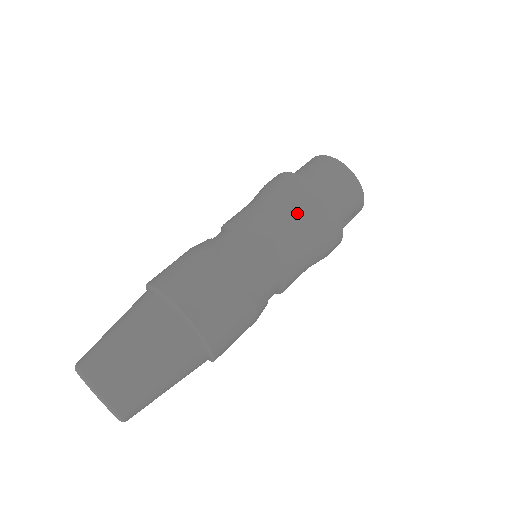
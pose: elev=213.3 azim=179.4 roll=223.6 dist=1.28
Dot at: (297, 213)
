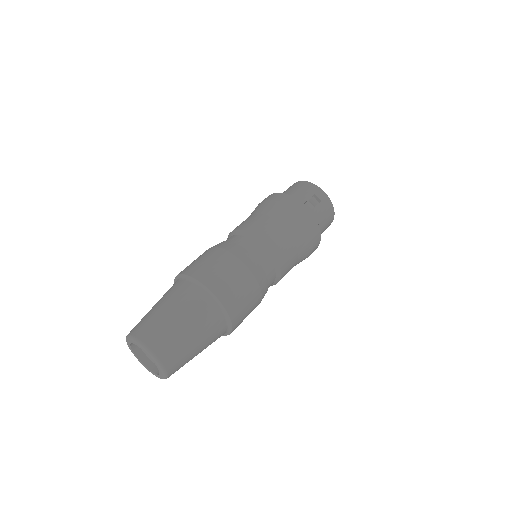
Dot at: (257, 210)
